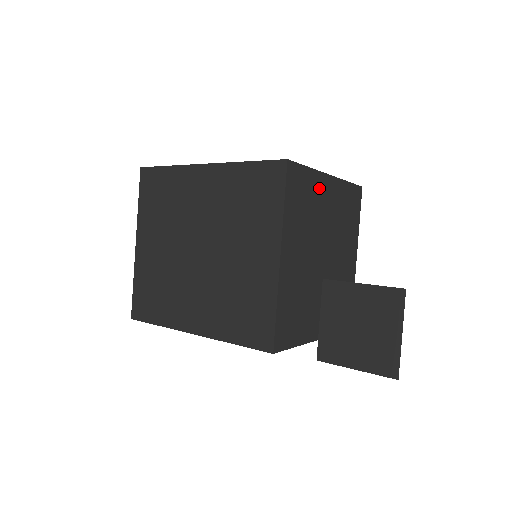
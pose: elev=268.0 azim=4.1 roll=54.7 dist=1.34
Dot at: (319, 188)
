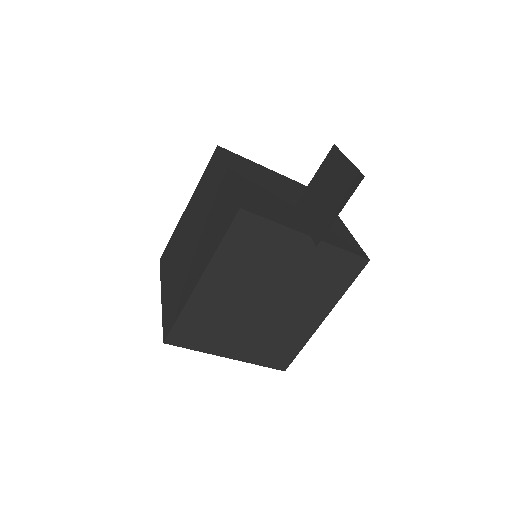
Dot at: (261, 169)
